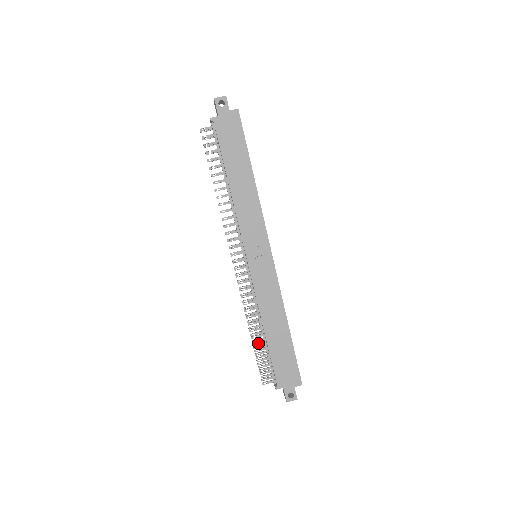
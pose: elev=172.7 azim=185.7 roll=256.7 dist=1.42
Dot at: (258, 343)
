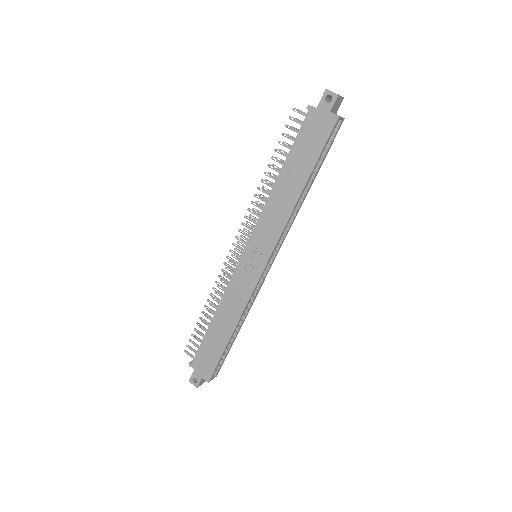
Dot at: (204, 320)
